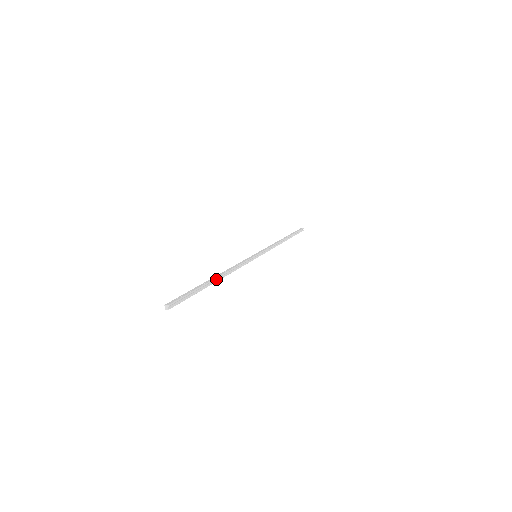
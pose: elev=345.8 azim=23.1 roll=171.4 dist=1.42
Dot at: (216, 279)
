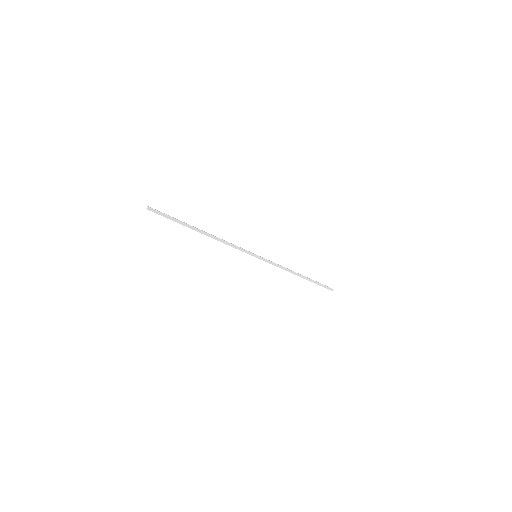
Dot at: (202, 232)
